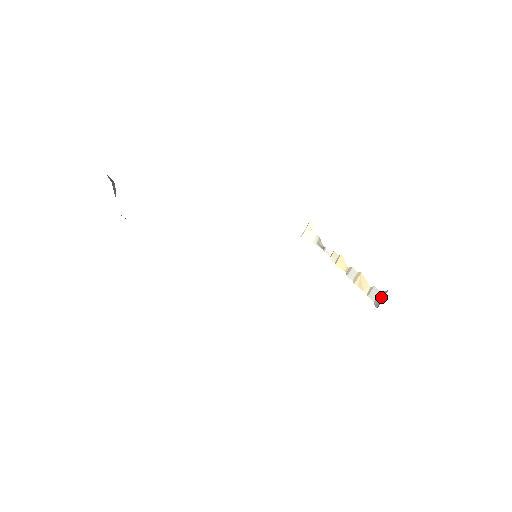
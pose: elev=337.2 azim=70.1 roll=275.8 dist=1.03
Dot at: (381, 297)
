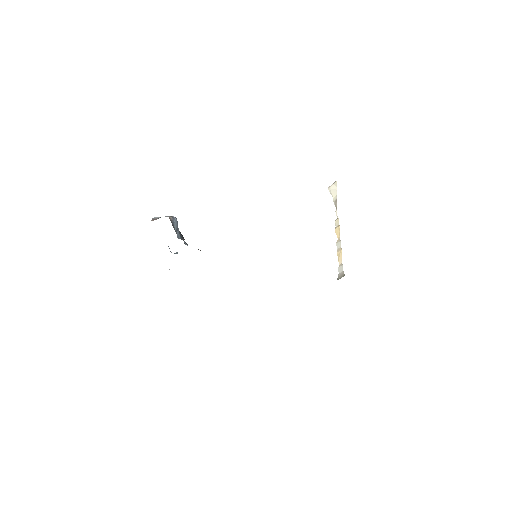
Dot at: (341, 276)
